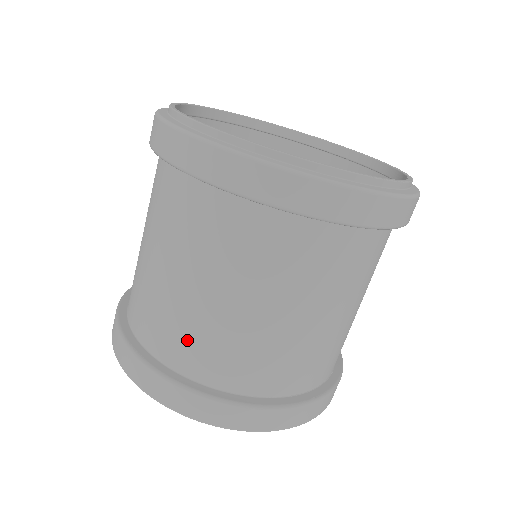
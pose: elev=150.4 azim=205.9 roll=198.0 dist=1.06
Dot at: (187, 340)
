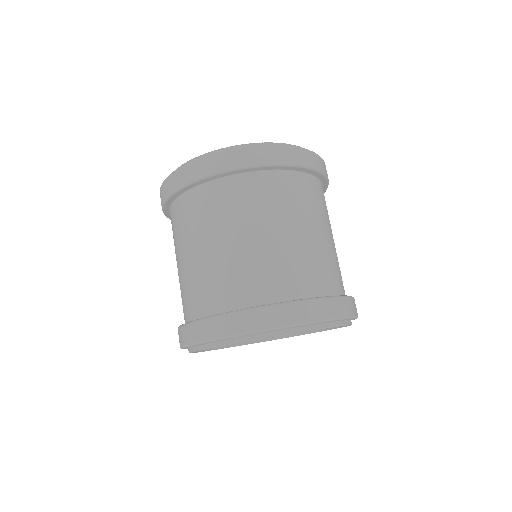
Dot at: (189, 294)
